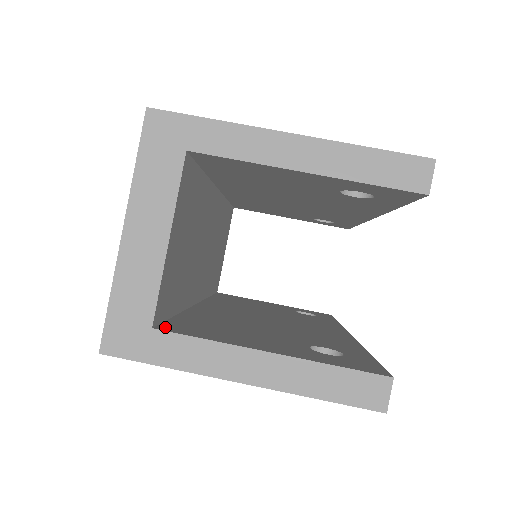
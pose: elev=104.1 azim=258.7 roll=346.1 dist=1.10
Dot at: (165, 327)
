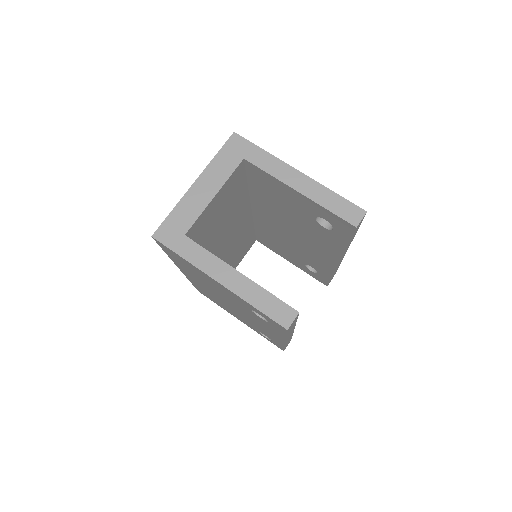
Dot at: occluded
